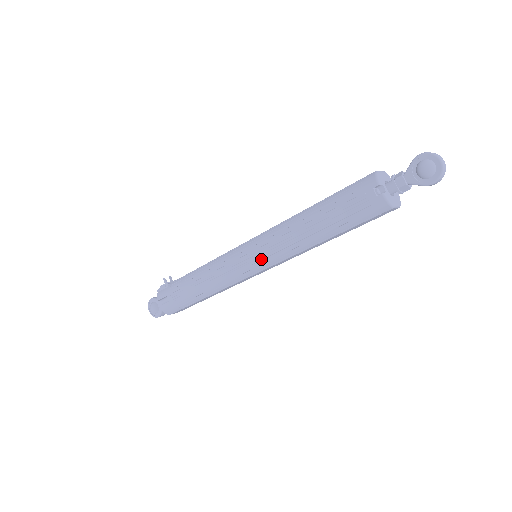
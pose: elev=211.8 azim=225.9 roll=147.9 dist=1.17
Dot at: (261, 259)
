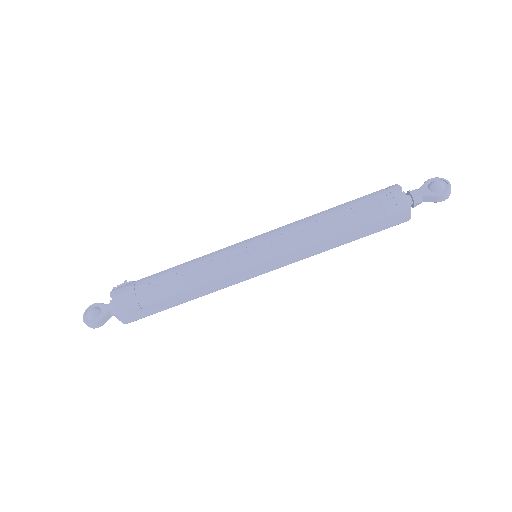
Dot at: (270, 245)
